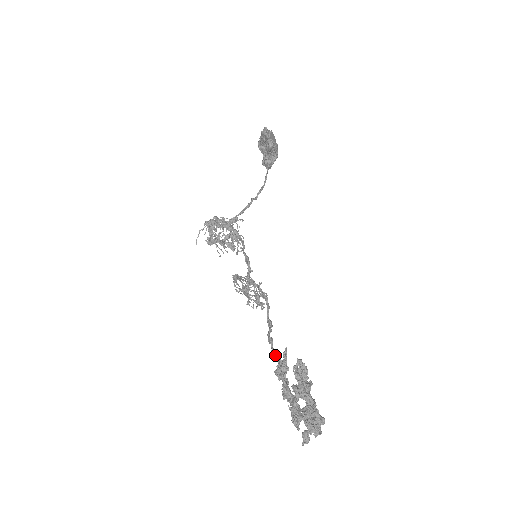
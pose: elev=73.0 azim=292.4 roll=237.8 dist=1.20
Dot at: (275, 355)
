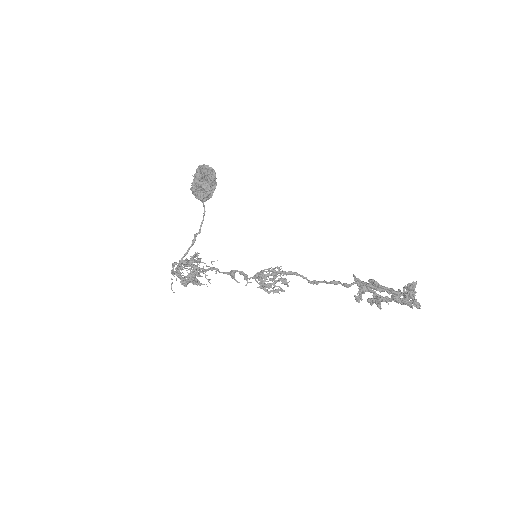
Dot at: (353, 283)
